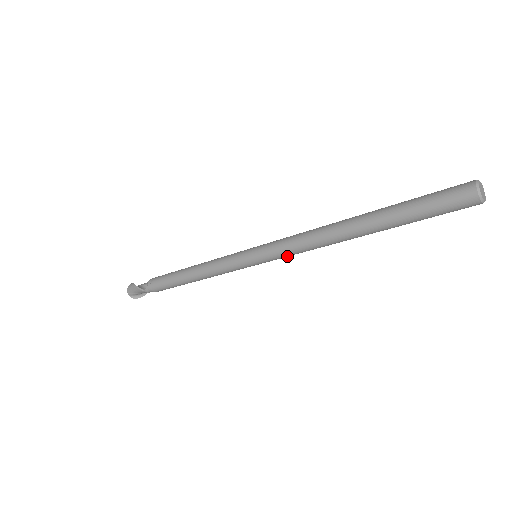
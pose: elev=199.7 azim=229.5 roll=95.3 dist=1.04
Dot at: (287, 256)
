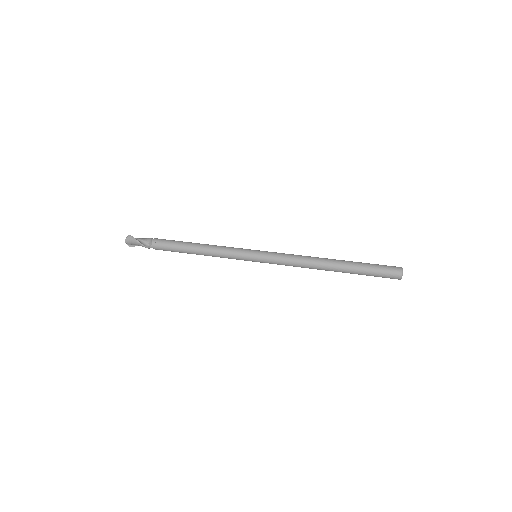
Dot at: (280, 264)
